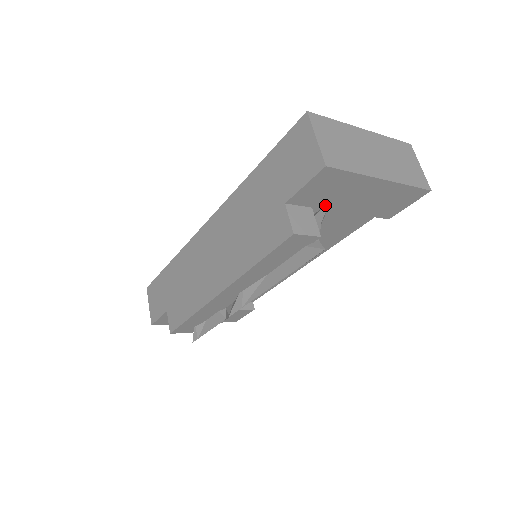
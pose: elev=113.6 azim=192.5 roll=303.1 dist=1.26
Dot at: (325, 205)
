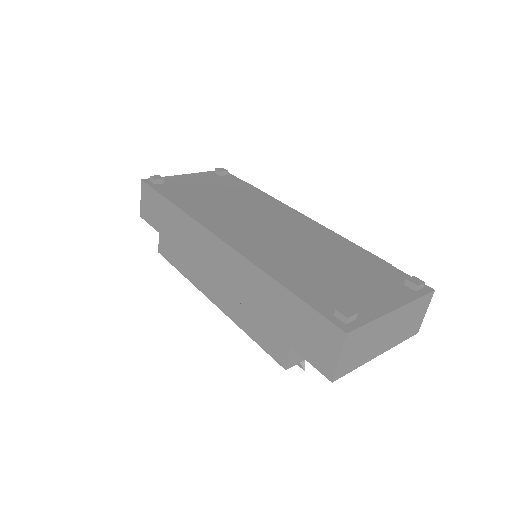
Dot at: occluded
